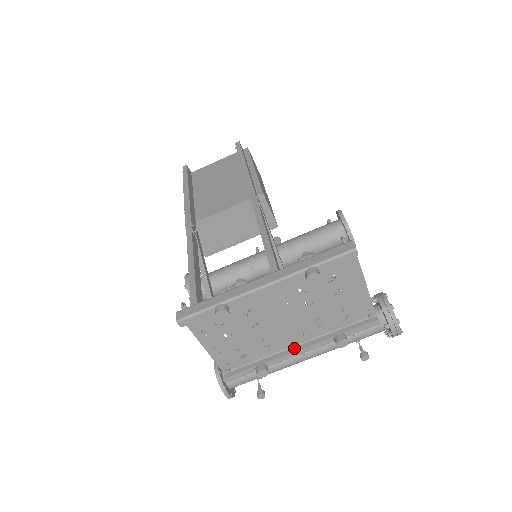
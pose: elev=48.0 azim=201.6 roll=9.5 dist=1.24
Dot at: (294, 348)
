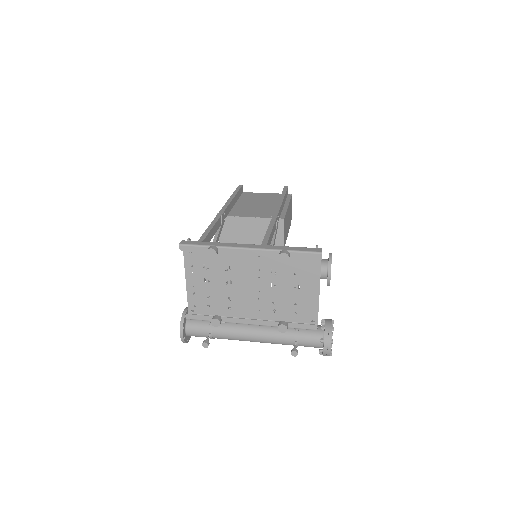
Dot at: occluded
